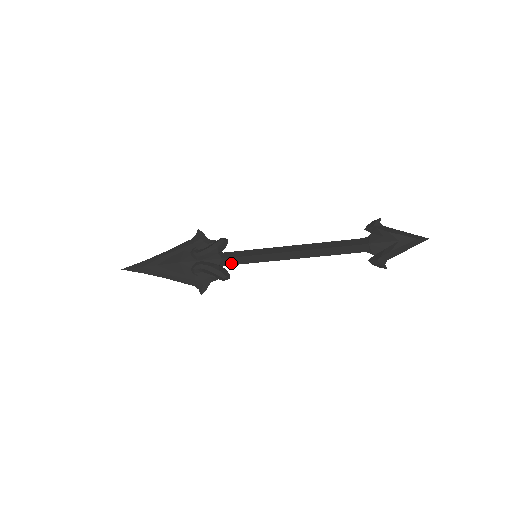
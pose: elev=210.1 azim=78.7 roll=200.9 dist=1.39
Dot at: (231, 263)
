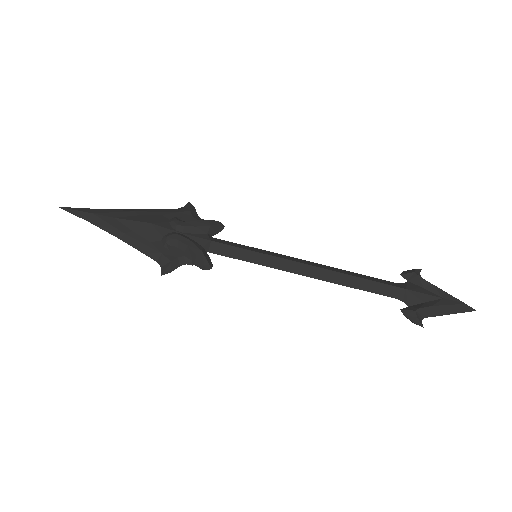
Dot at: (220, 252)
